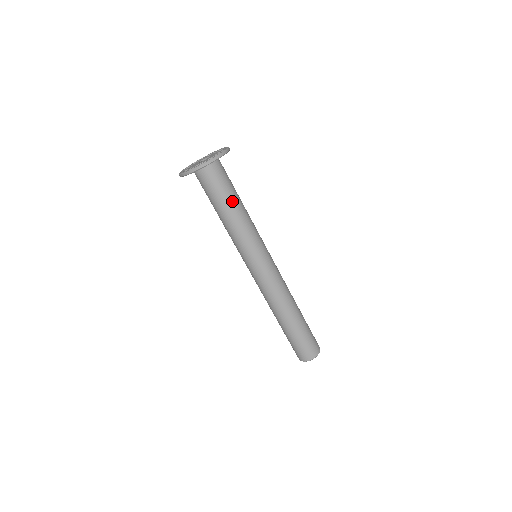
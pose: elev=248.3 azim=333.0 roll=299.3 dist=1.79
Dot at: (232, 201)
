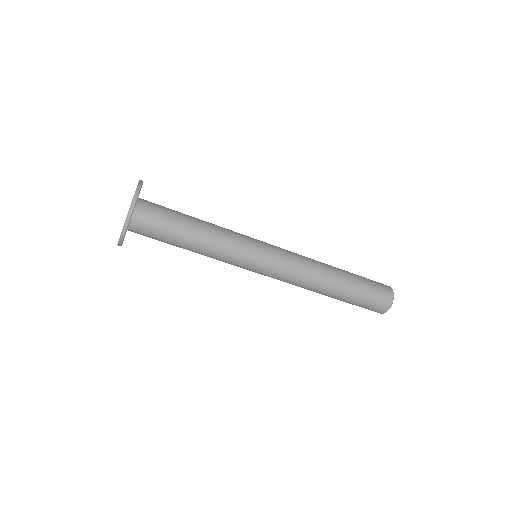
Dot at: (188, 221)
